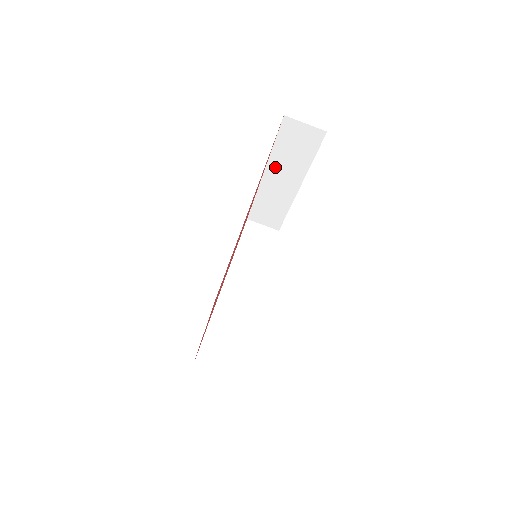
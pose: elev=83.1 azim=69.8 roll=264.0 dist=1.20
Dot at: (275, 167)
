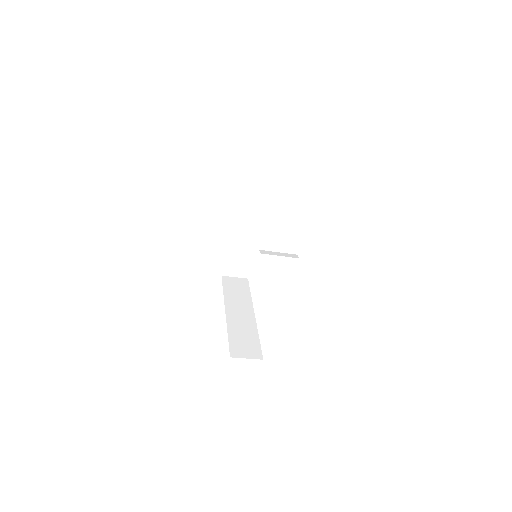
Dot at: occluded
